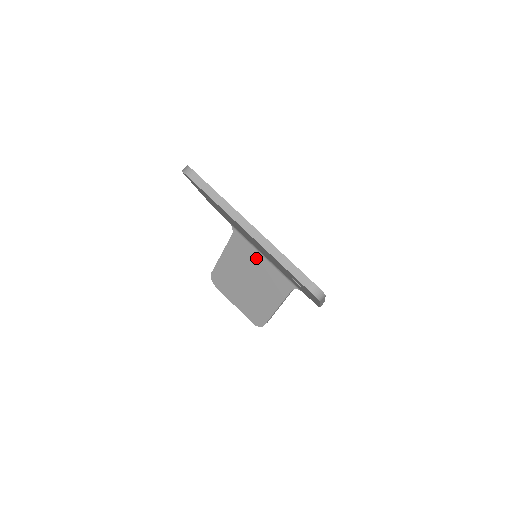
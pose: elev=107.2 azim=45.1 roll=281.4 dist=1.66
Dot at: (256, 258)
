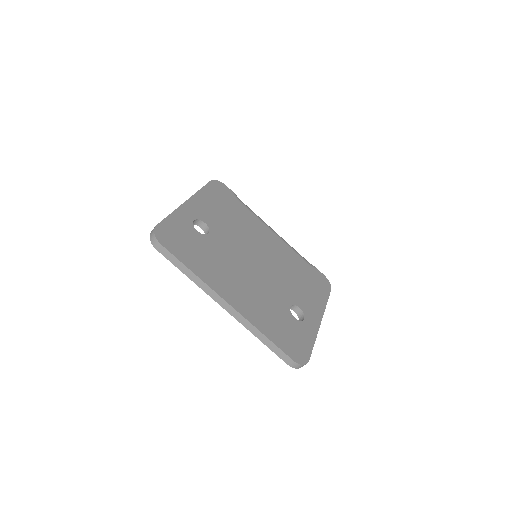
Dot at: occluded
